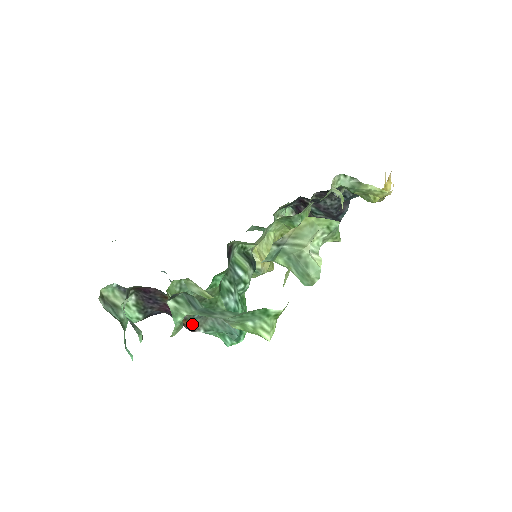
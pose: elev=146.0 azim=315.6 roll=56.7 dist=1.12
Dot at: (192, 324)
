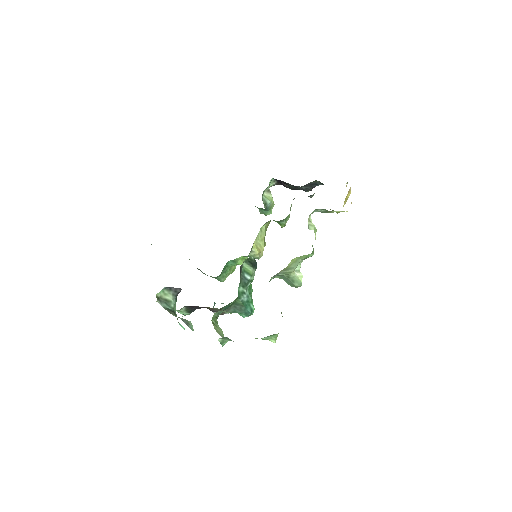
Dot at: (221, 313)
